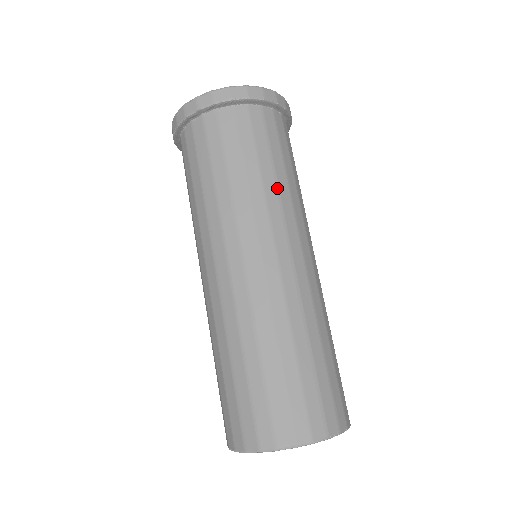
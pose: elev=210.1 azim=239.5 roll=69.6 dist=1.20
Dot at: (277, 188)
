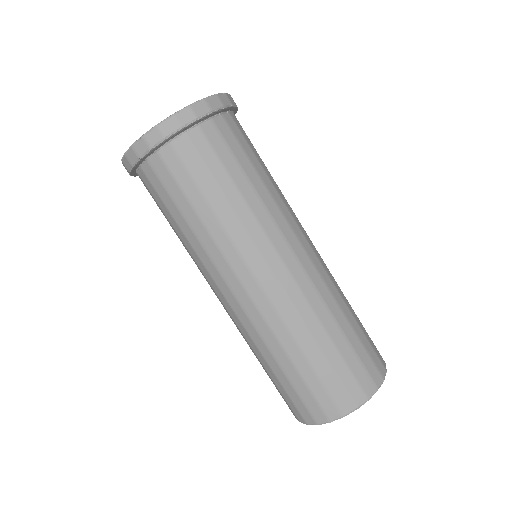
Dot at: (259, 199)
